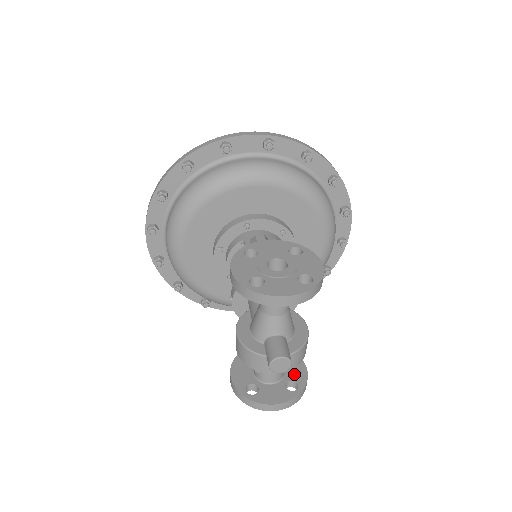
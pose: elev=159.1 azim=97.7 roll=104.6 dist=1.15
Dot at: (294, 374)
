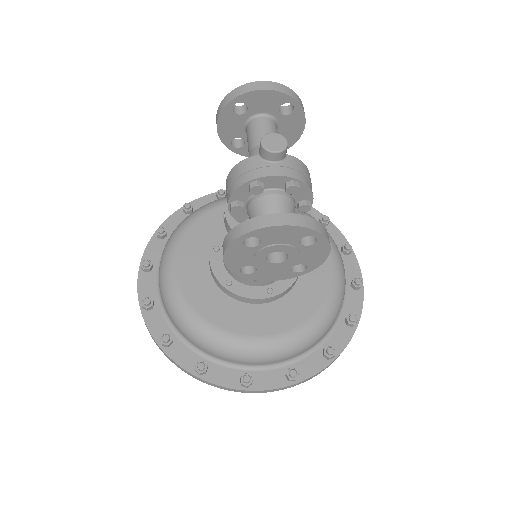
Dot at: occluded
